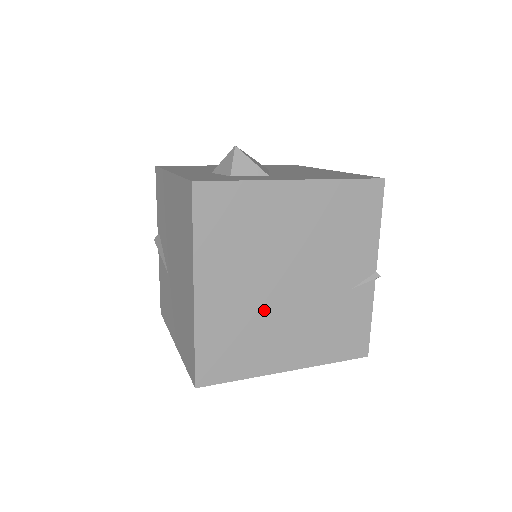
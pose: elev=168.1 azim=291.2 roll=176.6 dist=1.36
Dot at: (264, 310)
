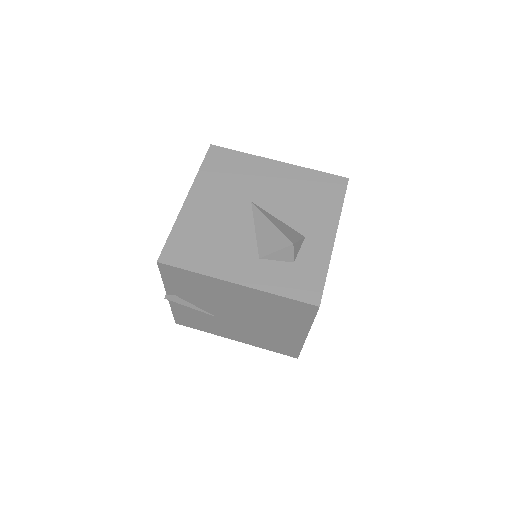
Dot at: occluded
